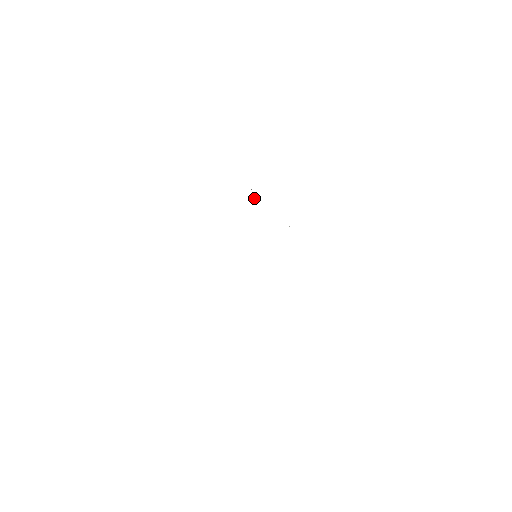
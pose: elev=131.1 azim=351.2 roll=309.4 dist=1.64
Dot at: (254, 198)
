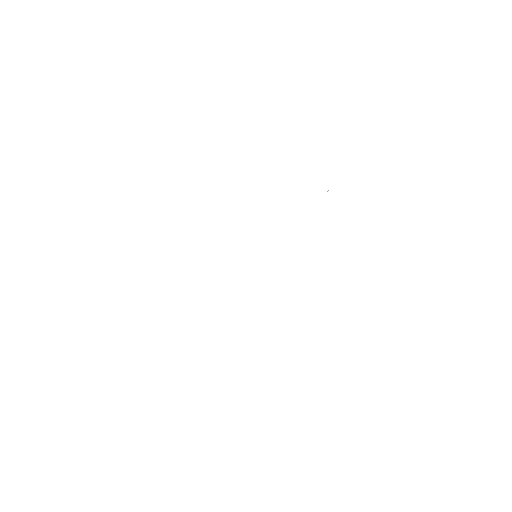
Dot at: occluded
